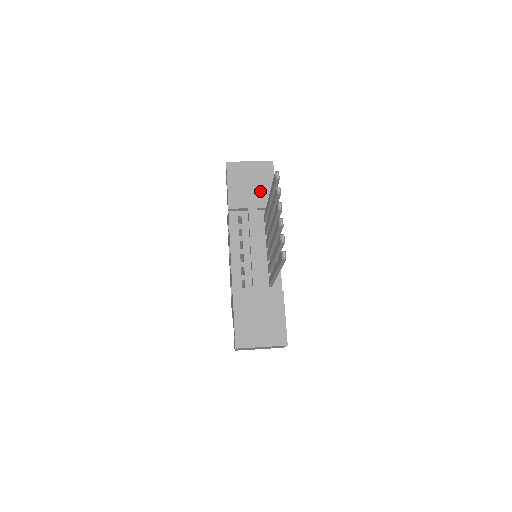
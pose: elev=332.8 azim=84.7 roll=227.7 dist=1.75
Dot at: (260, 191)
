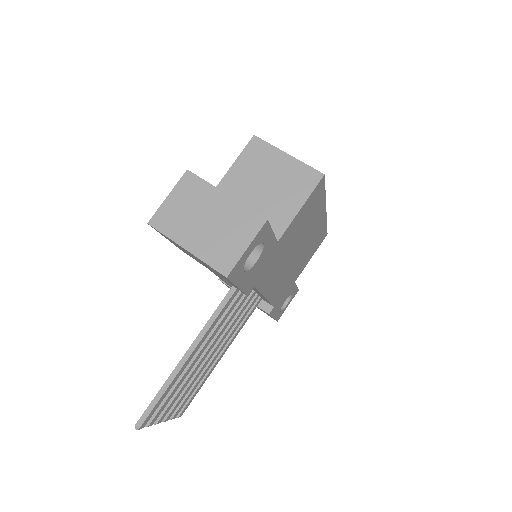
Dot at: occluded
